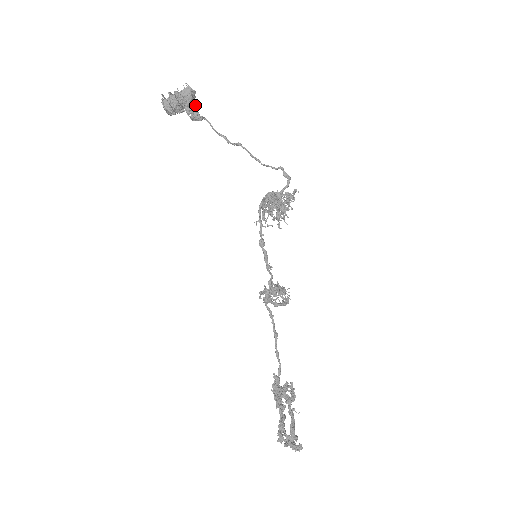
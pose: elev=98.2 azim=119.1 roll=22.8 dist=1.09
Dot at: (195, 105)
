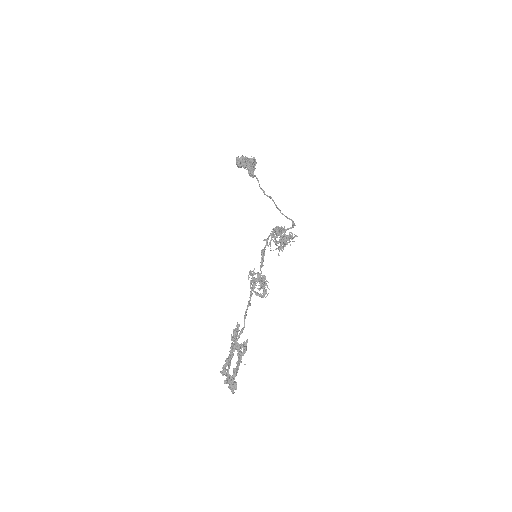
Dot at: (254, 170)
